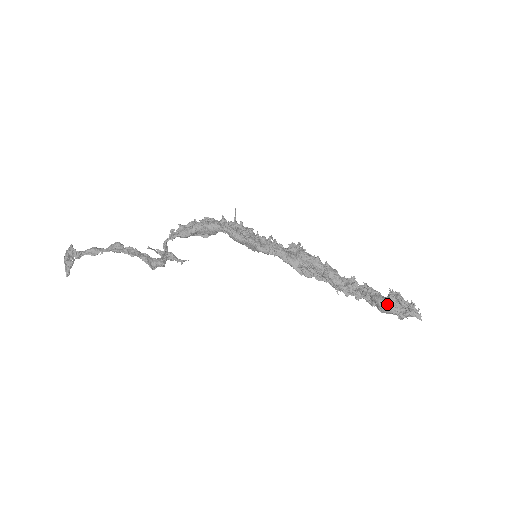
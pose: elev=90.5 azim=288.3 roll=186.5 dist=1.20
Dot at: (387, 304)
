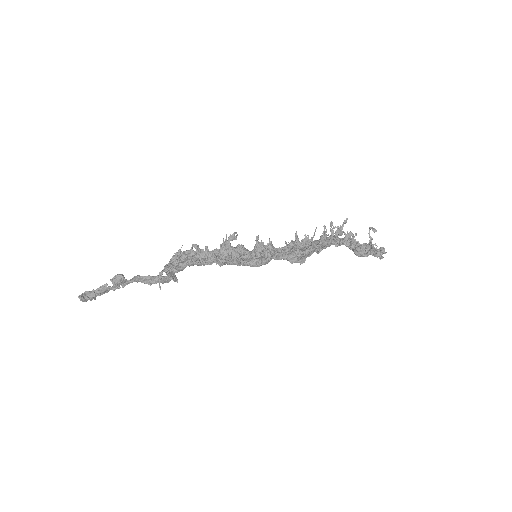
Dot at: occluded
